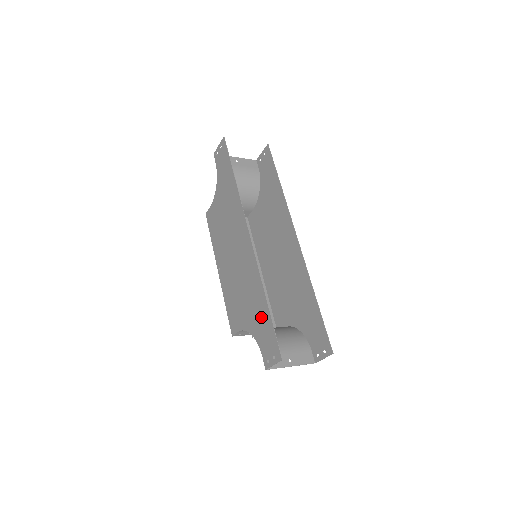
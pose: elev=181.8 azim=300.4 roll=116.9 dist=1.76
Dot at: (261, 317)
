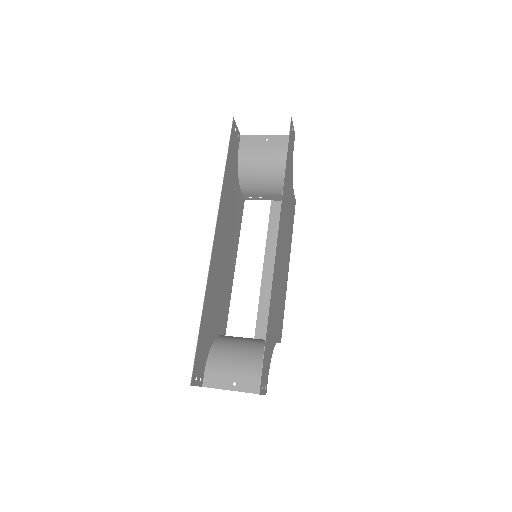
Dot at: (204, 332)
